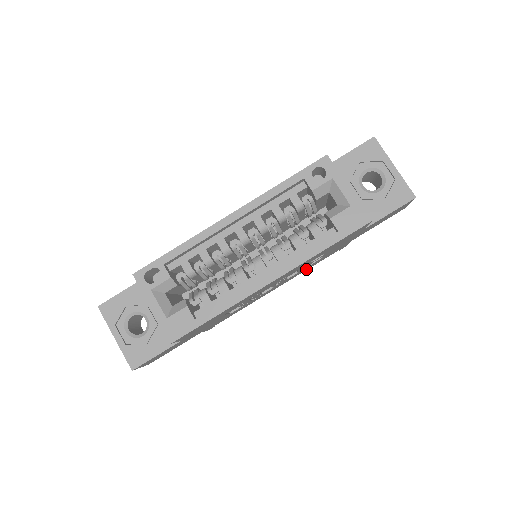
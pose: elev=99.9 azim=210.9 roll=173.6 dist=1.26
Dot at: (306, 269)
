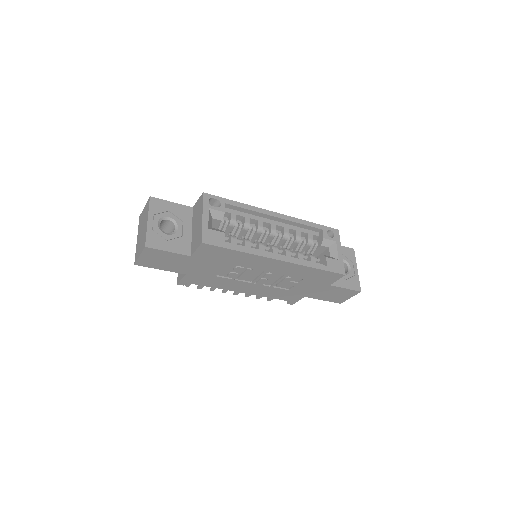
Dot at: (268, 295)
